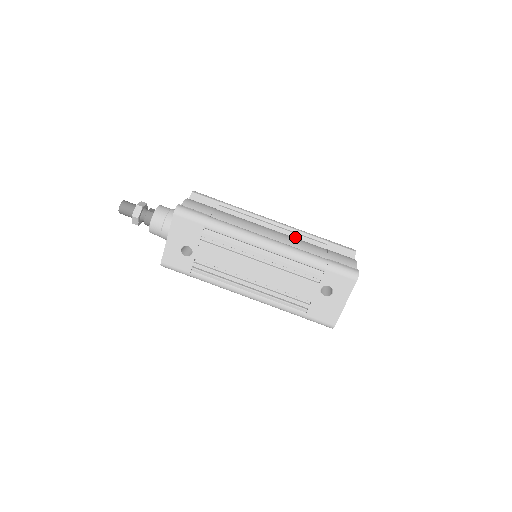
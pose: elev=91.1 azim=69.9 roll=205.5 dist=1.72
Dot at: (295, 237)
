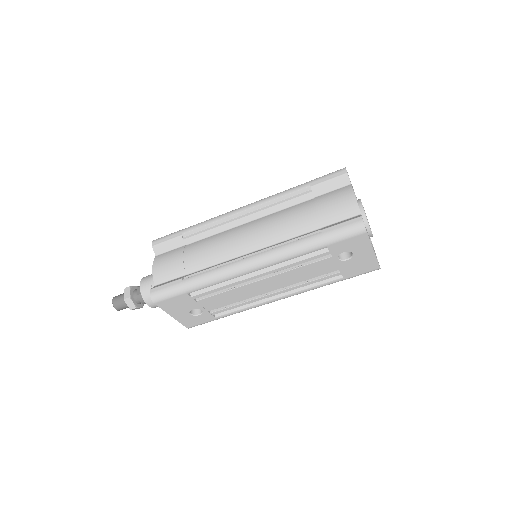
Dot at: (275, 211)
